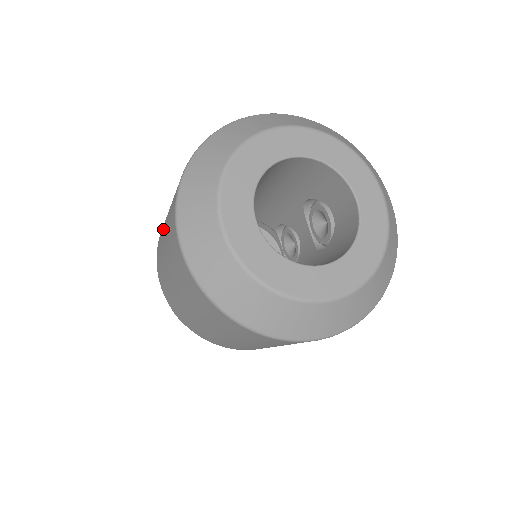
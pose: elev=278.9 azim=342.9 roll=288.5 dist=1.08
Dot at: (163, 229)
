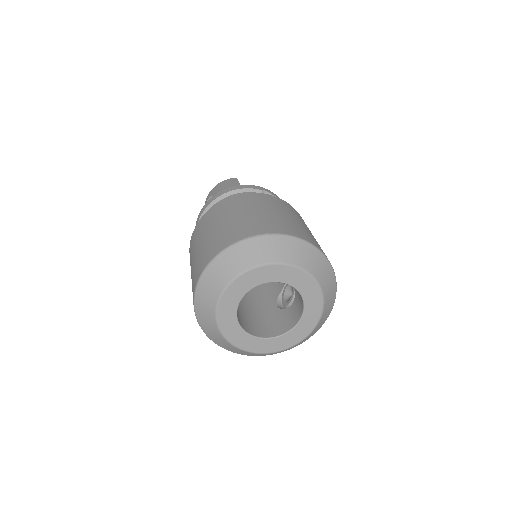
Dot at: (211, 224)
